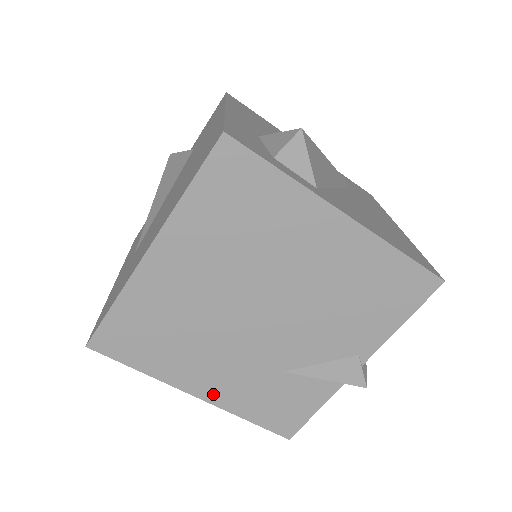
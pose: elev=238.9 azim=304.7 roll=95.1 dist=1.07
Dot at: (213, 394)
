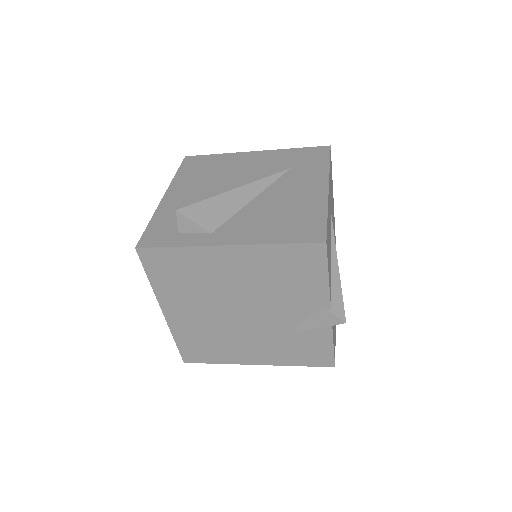
Dot at: (264, 360)
